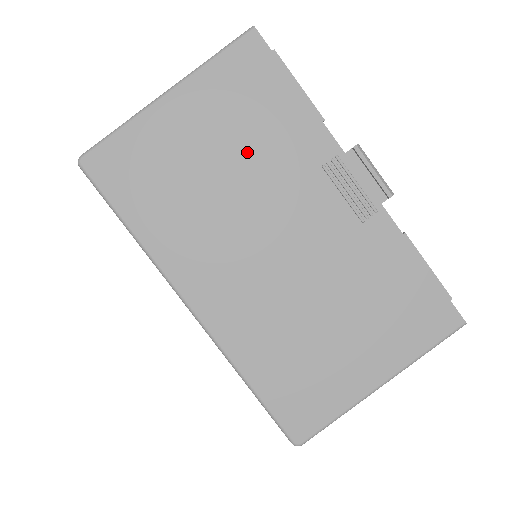
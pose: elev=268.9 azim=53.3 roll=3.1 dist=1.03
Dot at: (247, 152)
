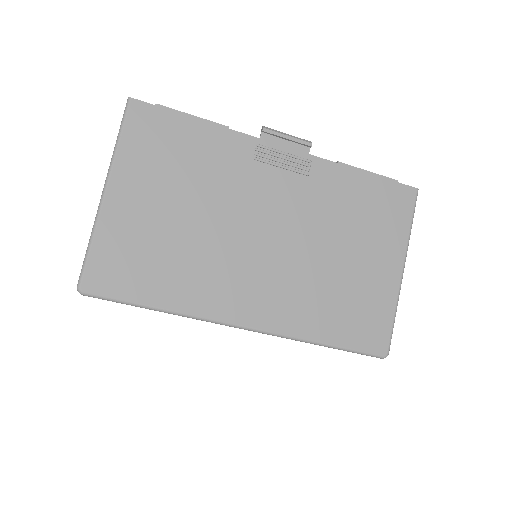
Dot at: (196, 188)
